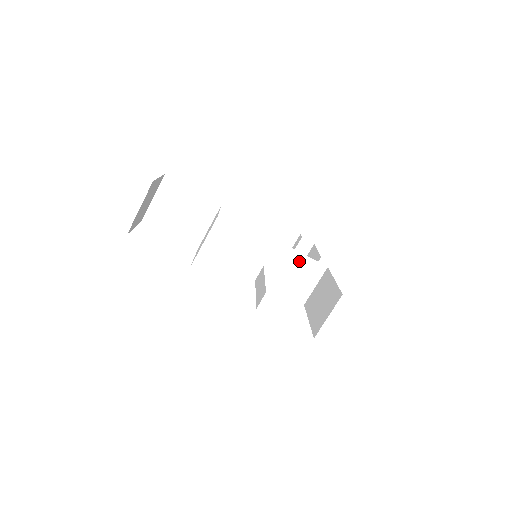
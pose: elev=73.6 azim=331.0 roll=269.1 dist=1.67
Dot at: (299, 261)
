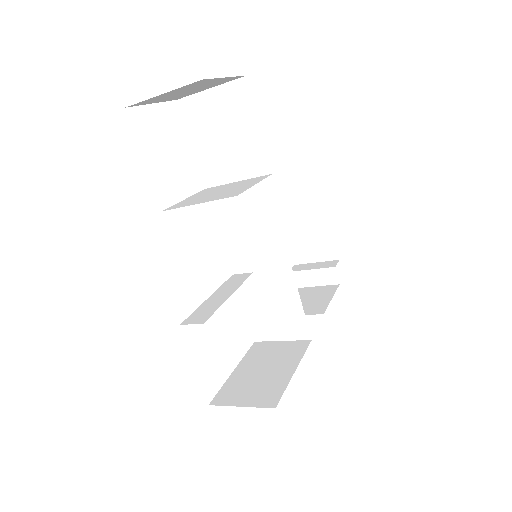
Dot at: (291, 305)
